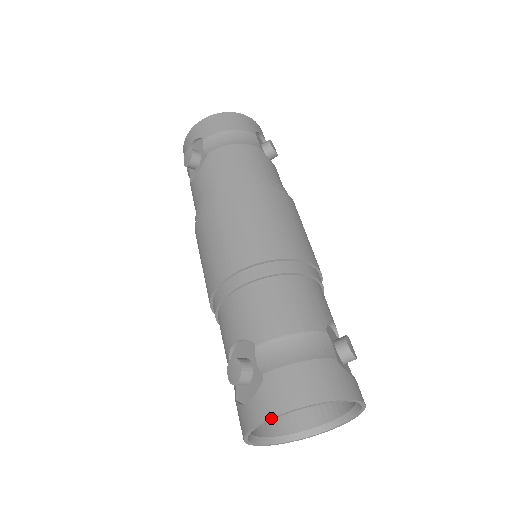
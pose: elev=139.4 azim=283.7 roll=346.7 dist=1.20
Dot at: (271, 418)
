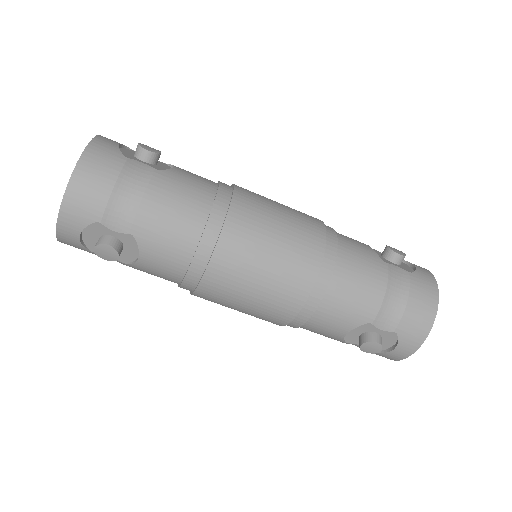
Dot at: occluded
